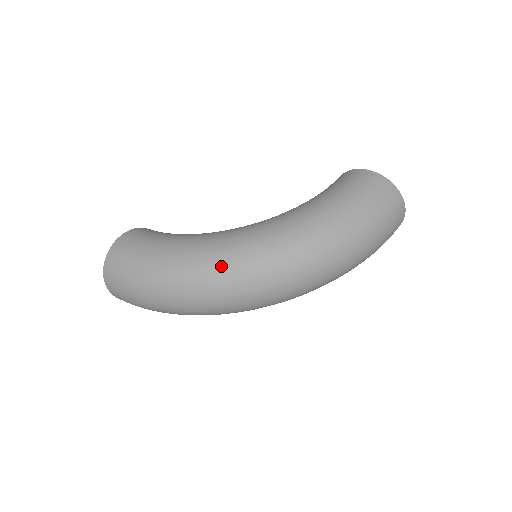
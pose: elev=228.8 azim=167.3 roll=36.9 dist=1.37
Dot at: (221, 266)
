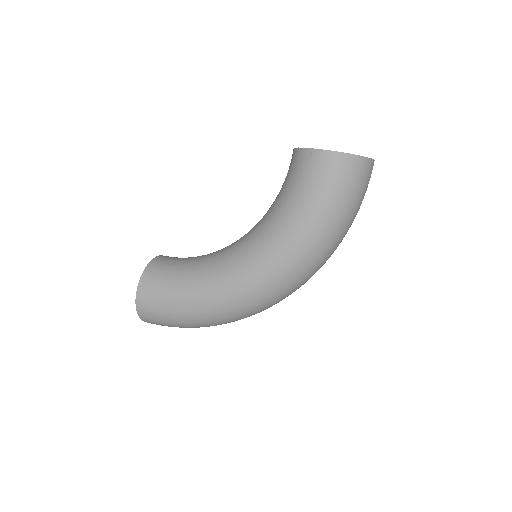
Dot at: (244, 306)
